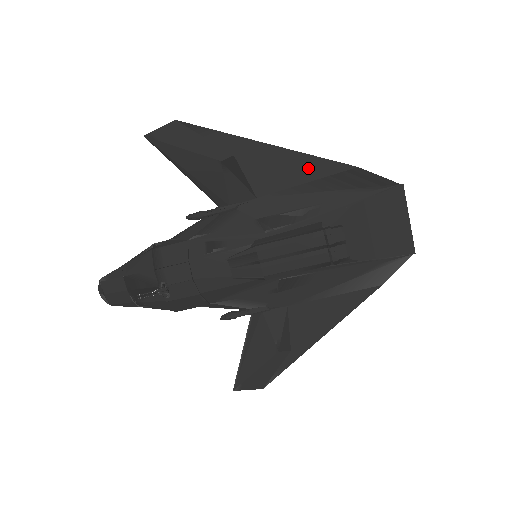
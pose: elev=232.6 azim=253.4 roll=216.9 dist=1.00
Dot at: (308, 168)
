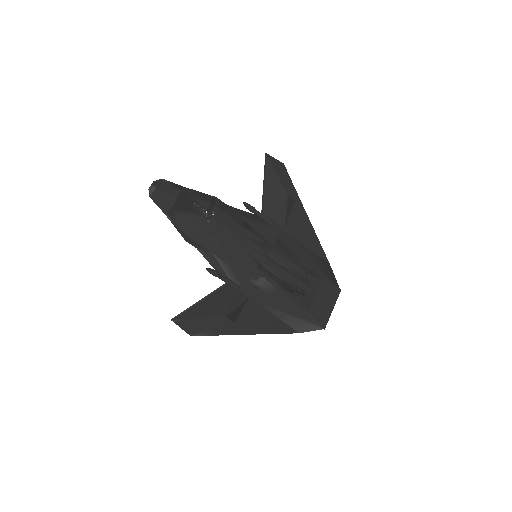
Dot at: (313, 242)
